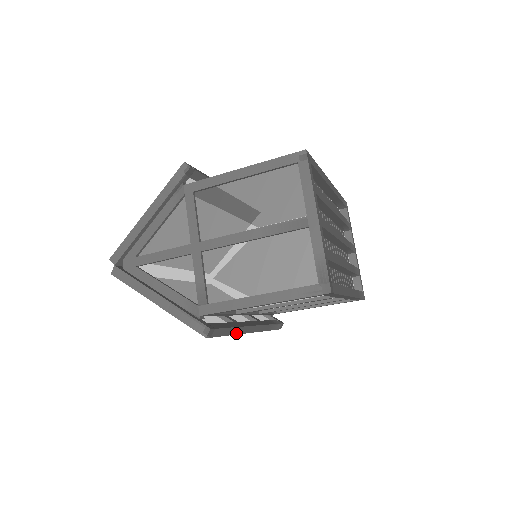
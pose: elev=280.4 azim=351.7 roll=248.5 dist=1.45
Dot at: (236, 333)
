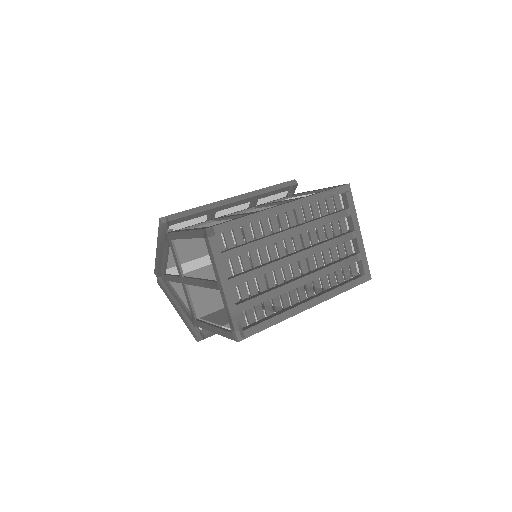
Dot at: occluded
